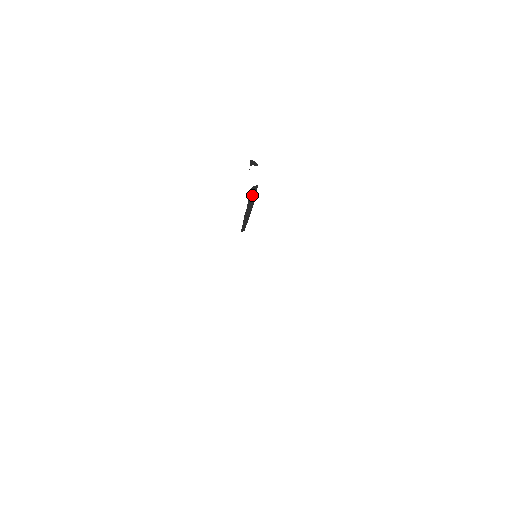
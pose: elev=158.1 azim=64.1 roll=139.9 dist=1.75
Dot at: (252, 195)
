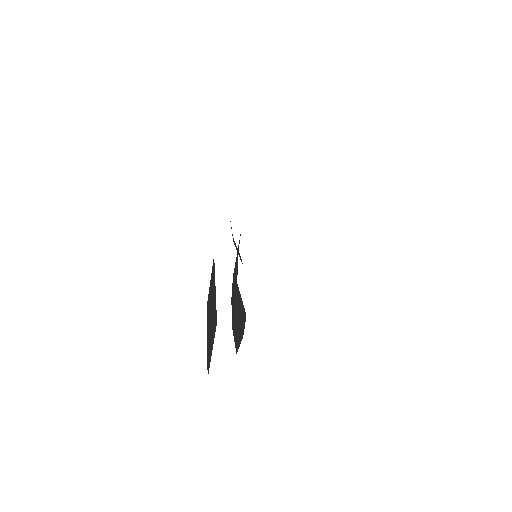
Dot at: (239, 307)
